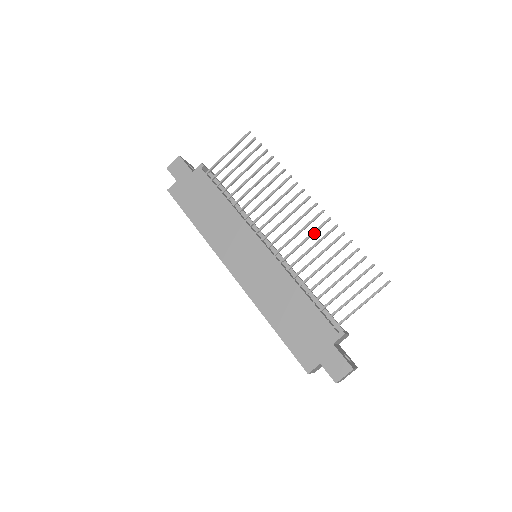
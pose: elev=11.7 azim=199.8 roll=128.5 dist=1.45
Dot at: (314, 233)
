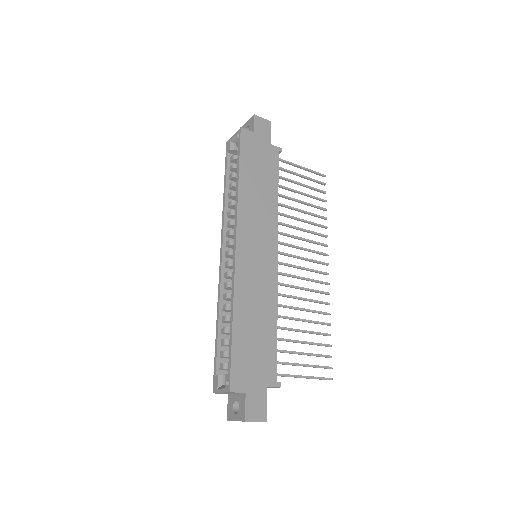
Dot at: (312, 291)
